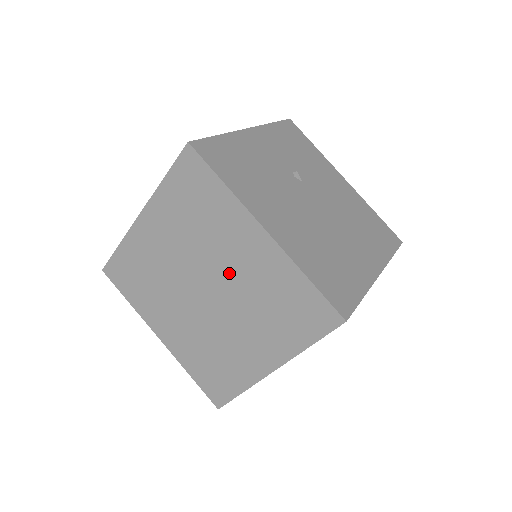
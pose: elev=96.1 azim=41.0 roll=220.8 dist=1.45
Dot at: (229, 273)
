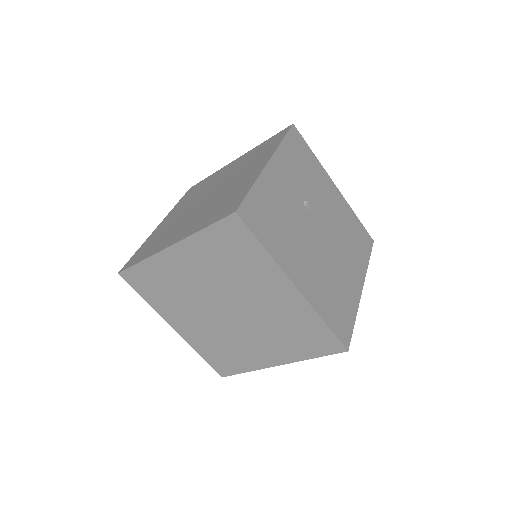
Dot at: (254, 305)
